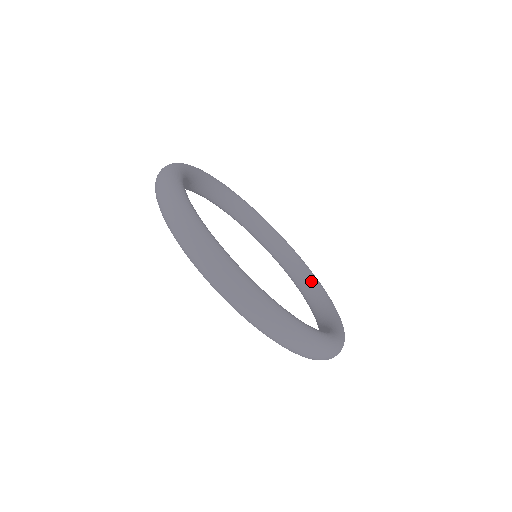
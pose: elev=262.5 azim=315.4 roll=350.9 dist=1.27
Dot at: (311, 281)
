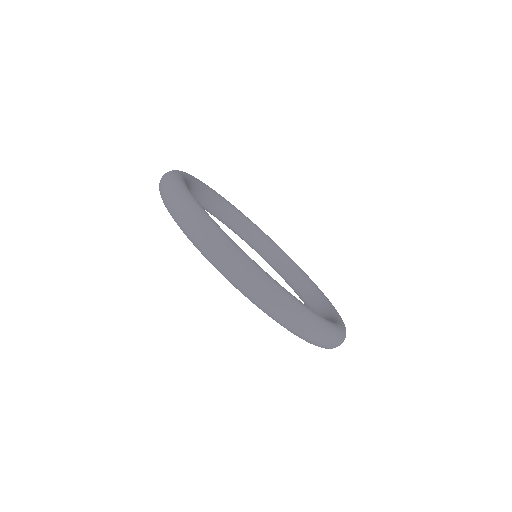
Dot at: (264, 238)
